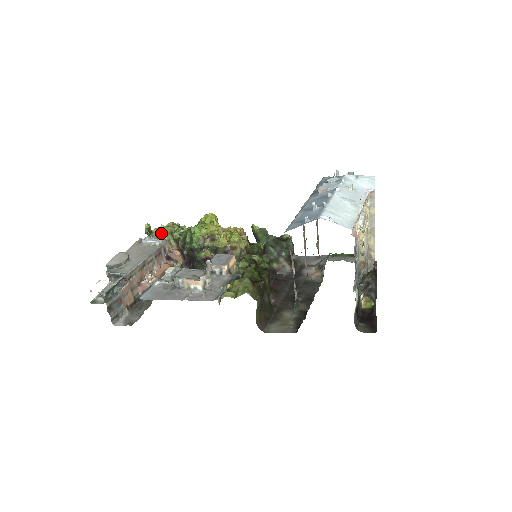
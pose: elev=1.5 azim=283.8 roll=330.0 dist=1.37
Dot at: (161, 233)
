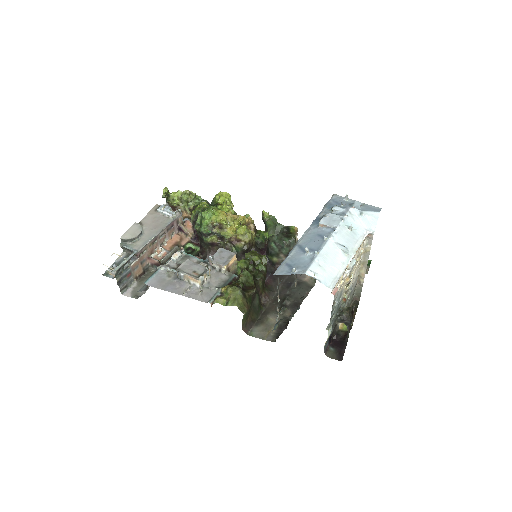
Dot at: (178, 198)
